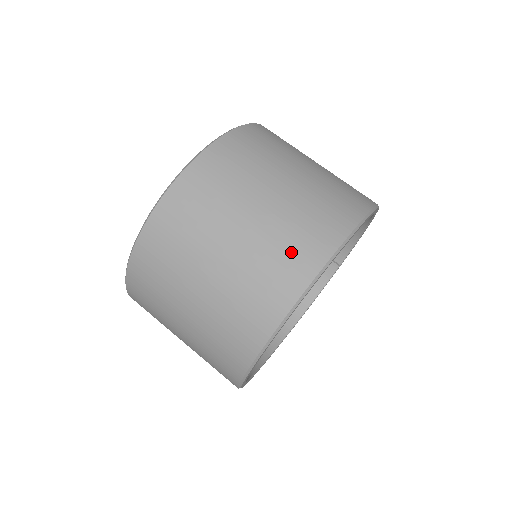
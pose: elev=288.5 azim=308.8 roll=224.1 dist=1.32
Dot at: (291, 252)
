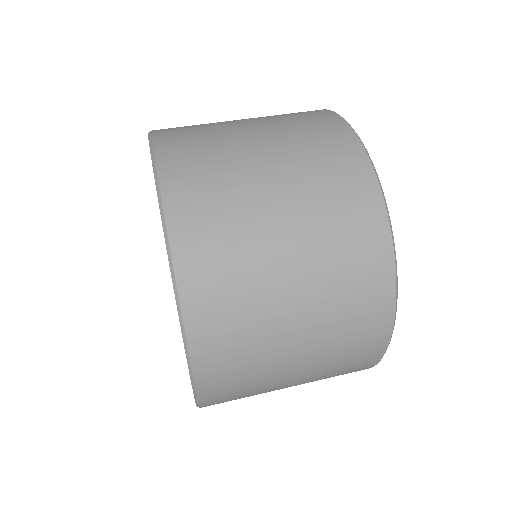
Dot at: occluded
